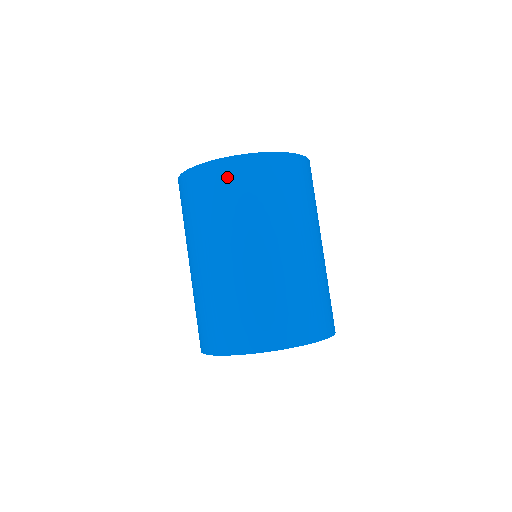
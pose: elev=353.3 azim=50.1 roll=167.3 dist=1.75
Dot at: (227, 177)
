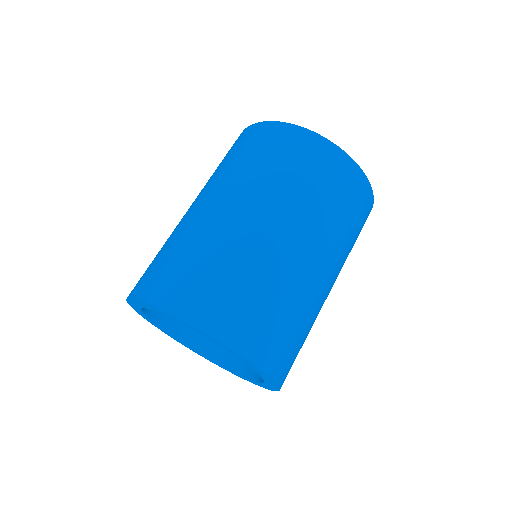
Dot at: (290, 143)
